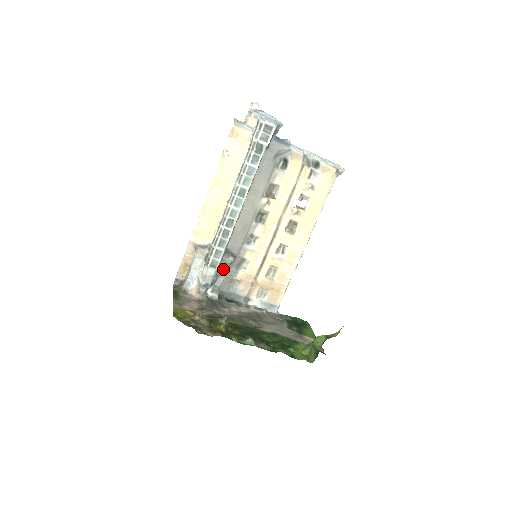
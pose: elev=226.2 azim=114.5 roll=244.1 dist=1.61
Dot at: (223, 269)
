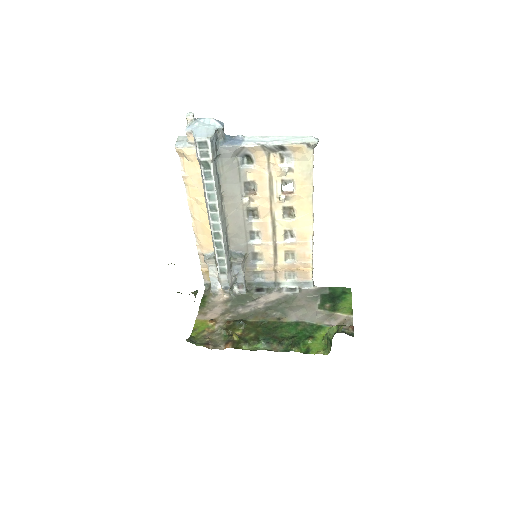
Dot at: (237, 269)
